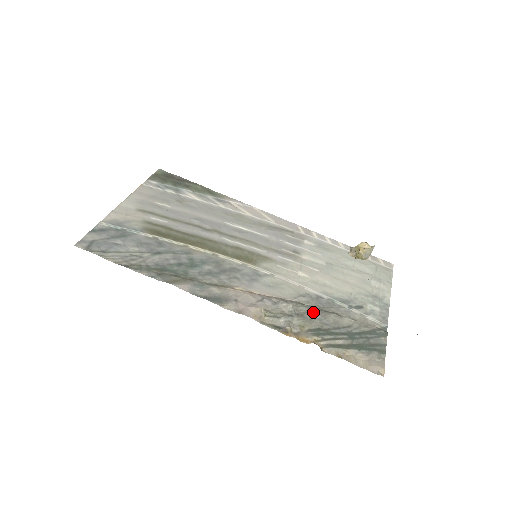
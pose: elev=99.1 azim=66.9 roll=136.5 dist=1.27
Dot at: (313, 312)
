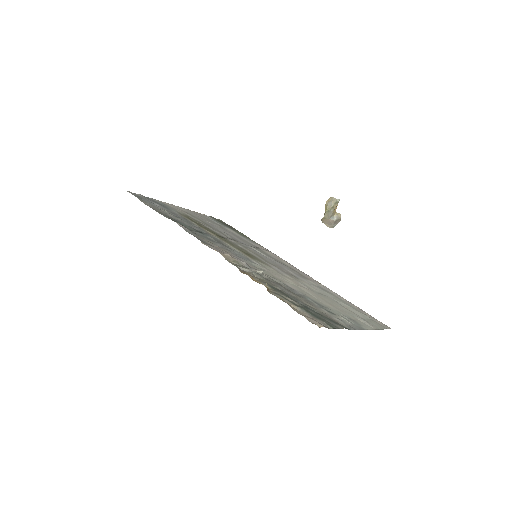
Dot at: (280, 285)
